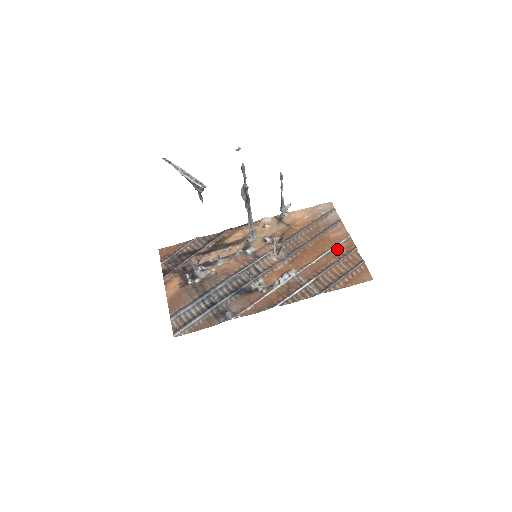
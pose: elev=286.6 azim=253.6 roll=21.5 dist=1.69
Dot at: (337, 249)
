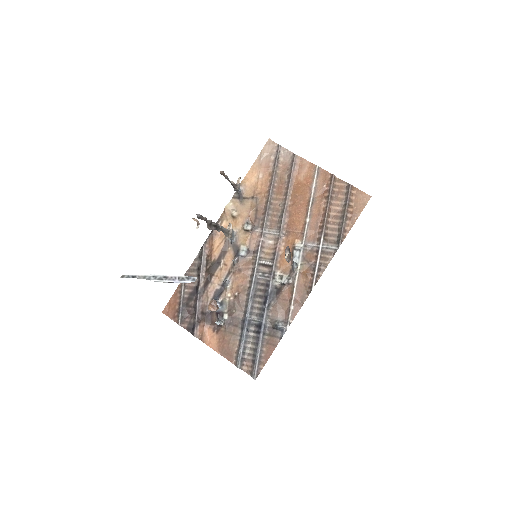
Dot at: (317, 190)
